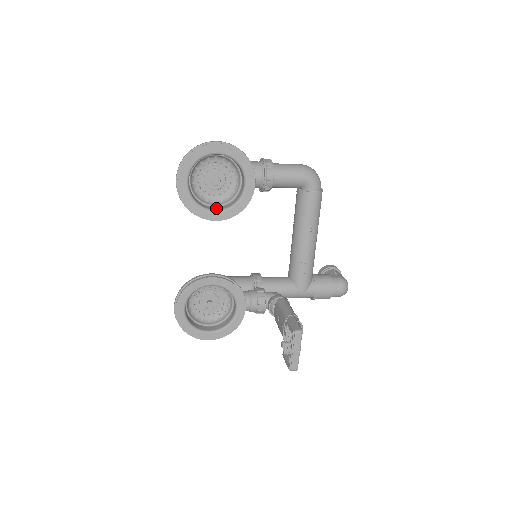
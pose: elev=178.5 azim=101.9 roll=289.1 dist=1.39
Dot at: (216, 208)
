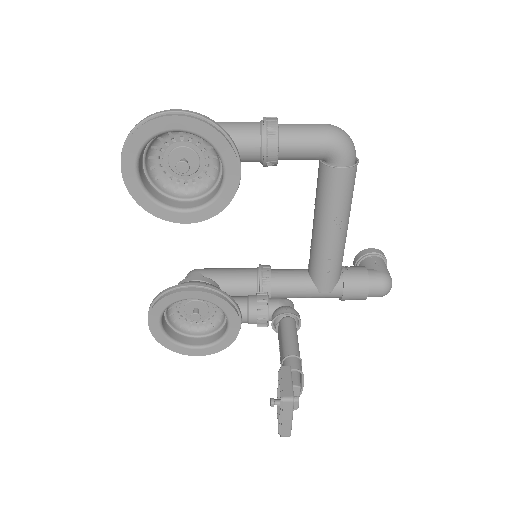
Dot at: (187, 204)
